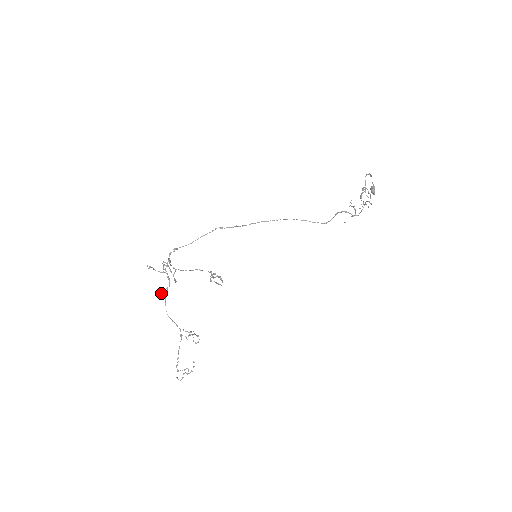
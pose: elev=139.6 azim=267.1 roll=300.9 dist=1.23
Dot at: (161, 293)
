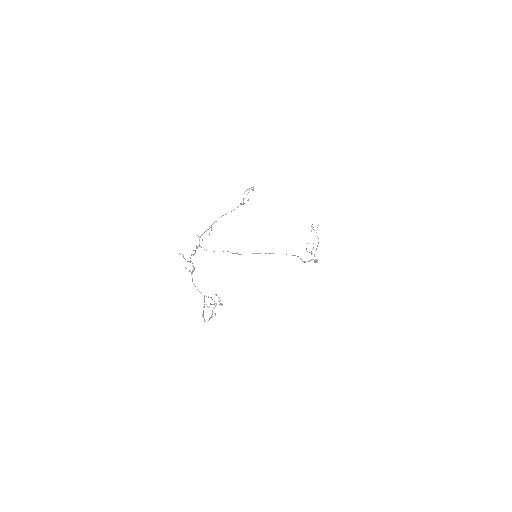
Dot at: (189, 270)
